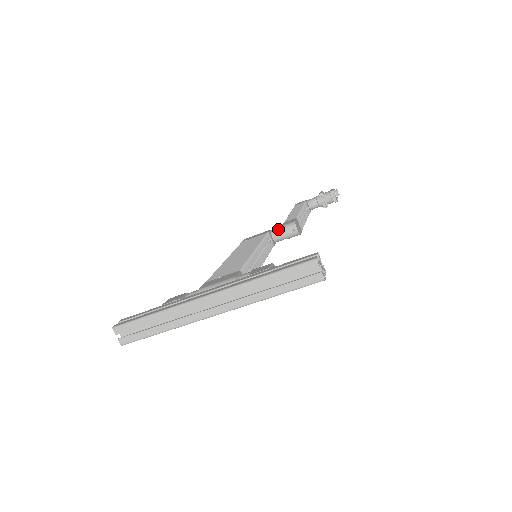
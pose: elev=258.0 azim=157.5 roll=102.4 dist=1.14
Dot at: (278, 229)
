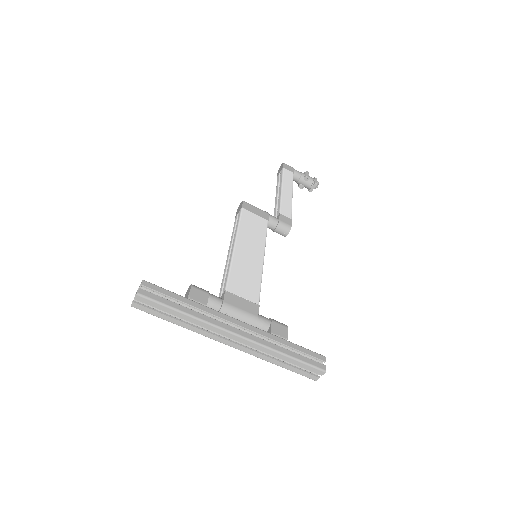
Dot at: (275, 221)
